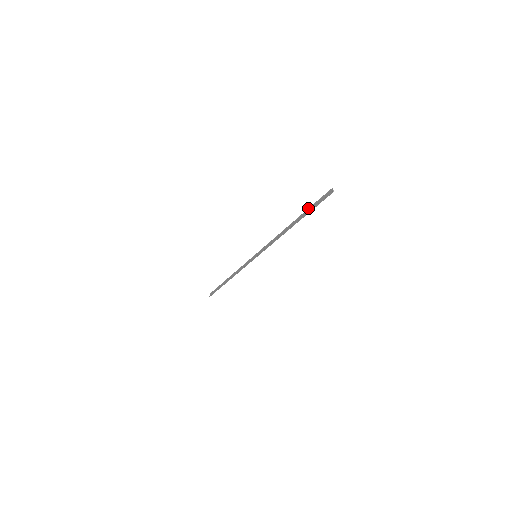
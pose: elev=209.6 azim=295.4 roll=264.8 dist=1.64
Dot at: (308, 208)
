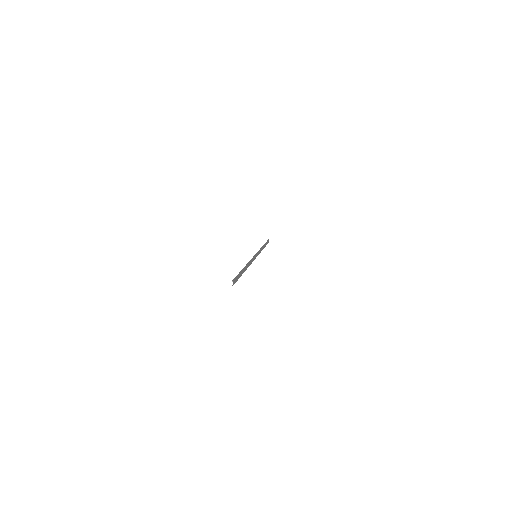
Dot at: (239, 272)
